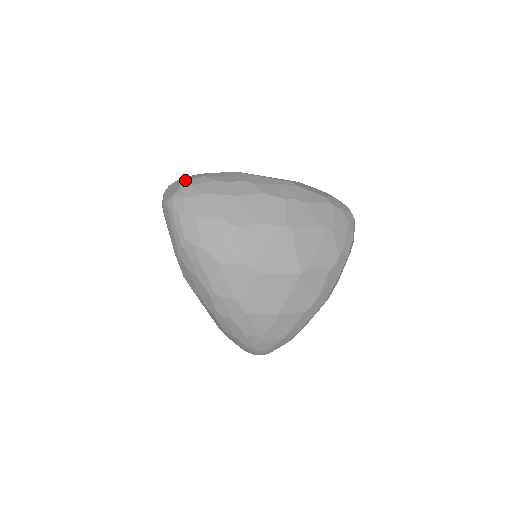
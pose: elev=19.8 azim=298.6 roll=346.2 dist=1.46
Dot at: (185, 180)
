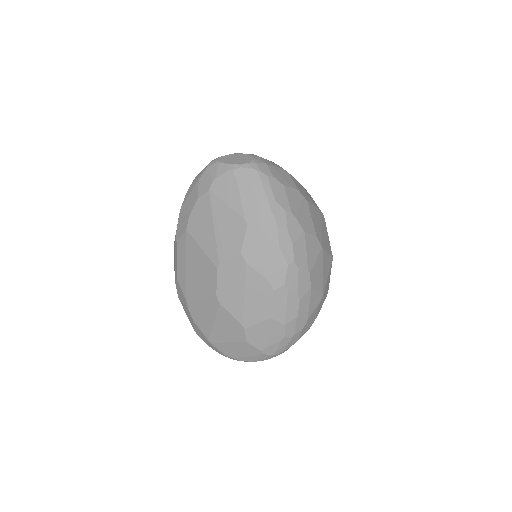
Dot at: occluded
